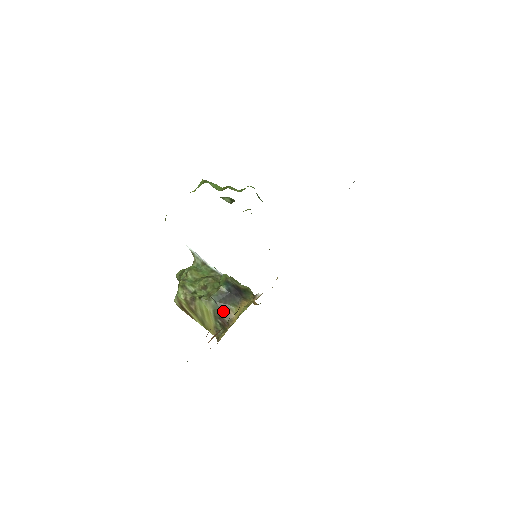
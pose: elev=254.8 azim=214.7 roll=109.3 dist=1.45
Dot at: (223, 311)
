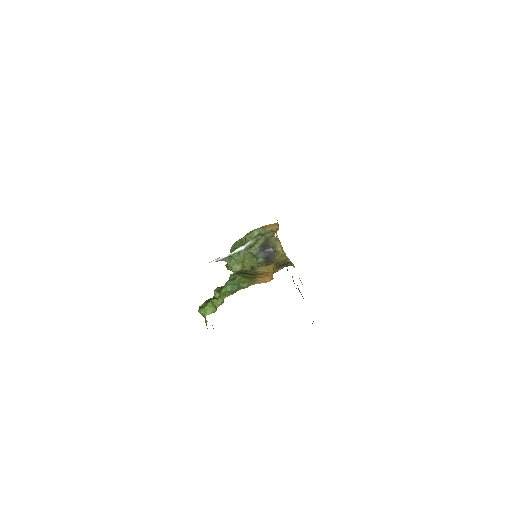
Dot at: (278, 264)
